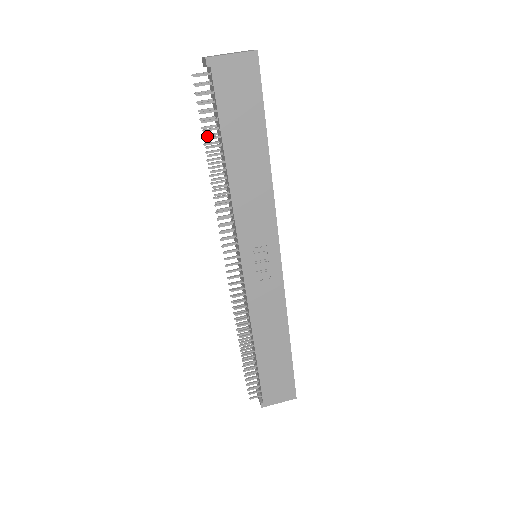
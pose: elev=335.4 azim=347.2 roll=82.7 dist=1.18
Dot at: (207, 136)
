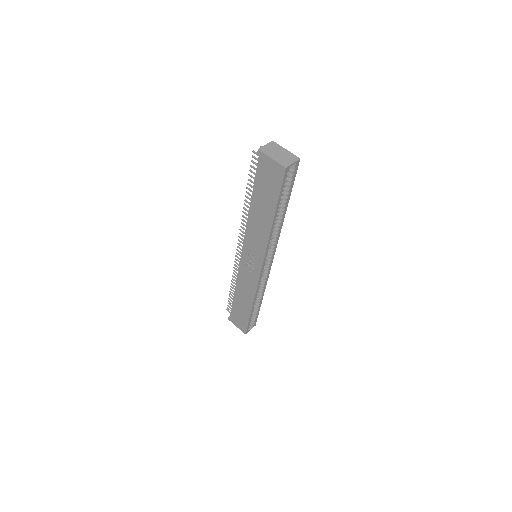
Dot at: occluded
